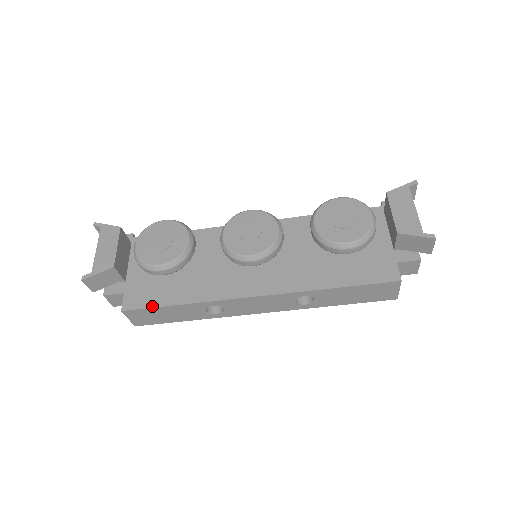
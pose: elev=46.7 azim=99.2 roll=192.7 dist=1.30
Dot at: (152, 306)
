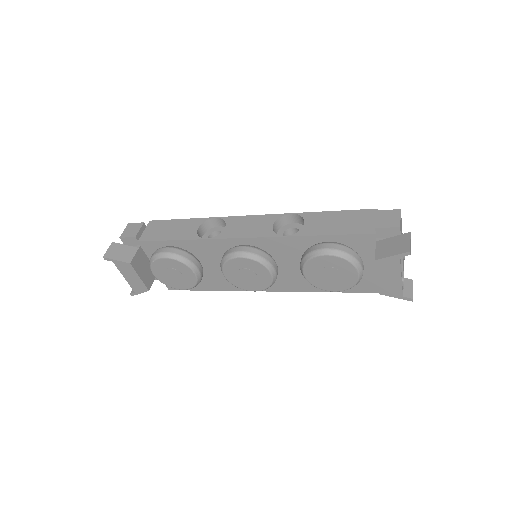
Dot at: occluded
